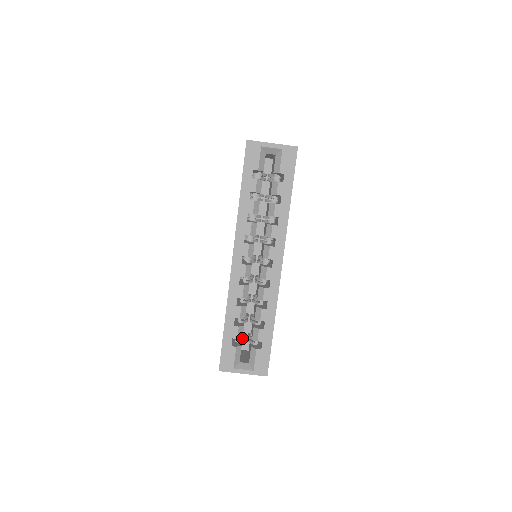
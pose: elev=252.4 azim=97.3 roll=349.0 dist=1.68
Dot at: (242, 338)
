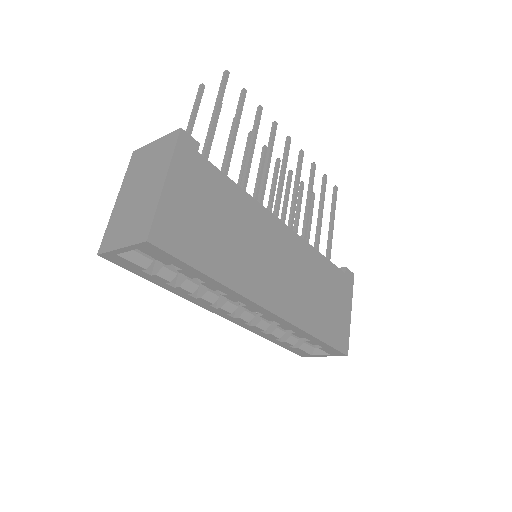
Dot at: occluded
